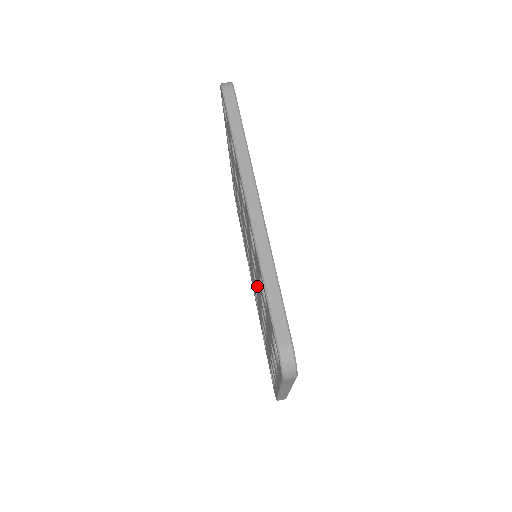
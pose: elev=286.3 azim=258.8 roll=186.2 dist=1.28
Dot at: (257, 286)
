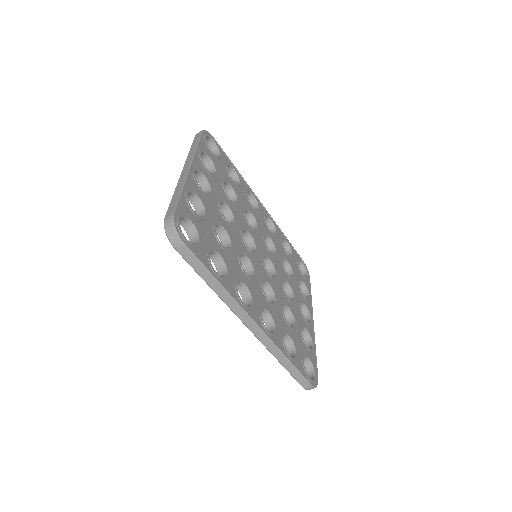
Dot at: occluded
